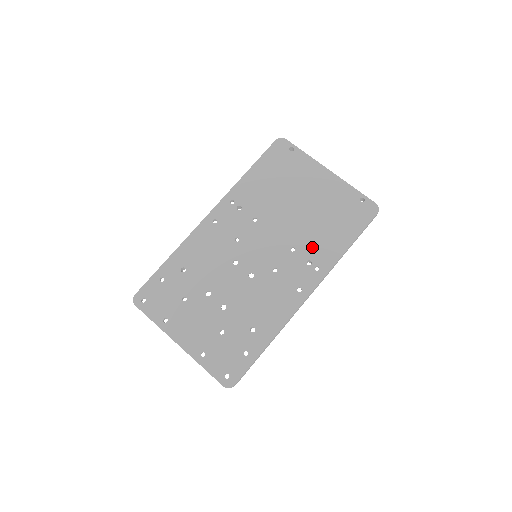
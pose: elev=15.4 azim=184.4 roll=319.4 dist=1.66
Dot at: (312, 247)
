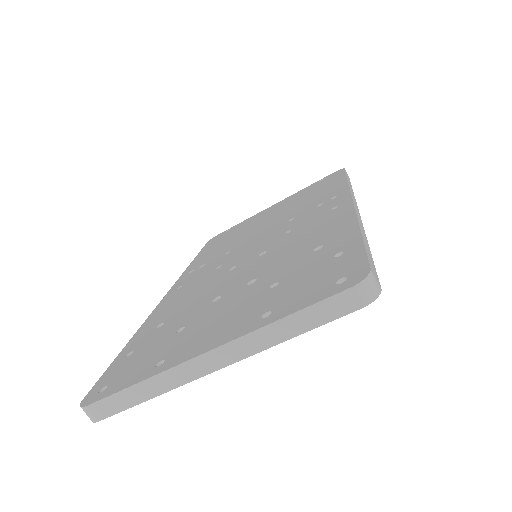
Dot at: (310, 205)
